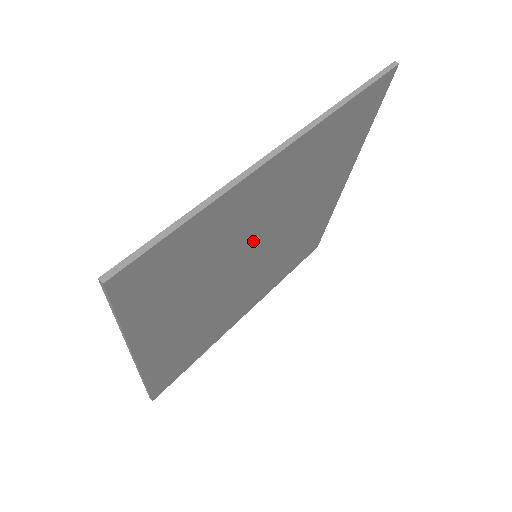
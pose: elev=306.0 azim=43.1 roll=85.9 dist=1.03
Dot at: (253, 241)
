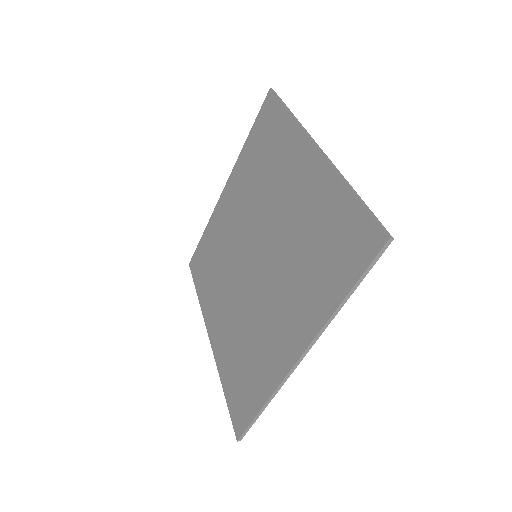
Dot at: occluded
